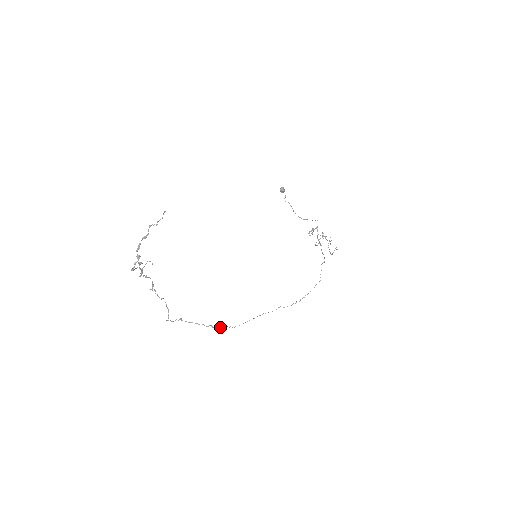
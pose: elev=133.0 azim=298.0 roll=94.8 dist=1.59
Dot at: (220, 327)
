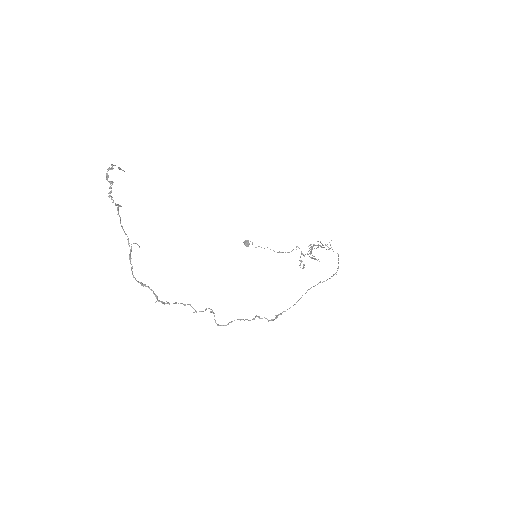
Dot at: (270, 320)
